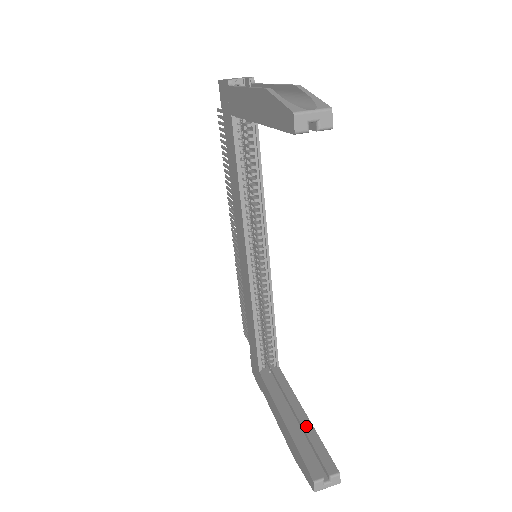
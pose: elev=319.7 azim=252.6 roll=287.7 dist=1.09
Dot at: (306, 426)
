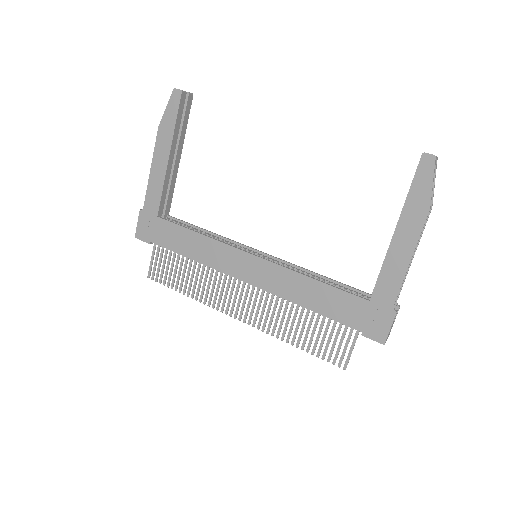
Dot at: occluded
